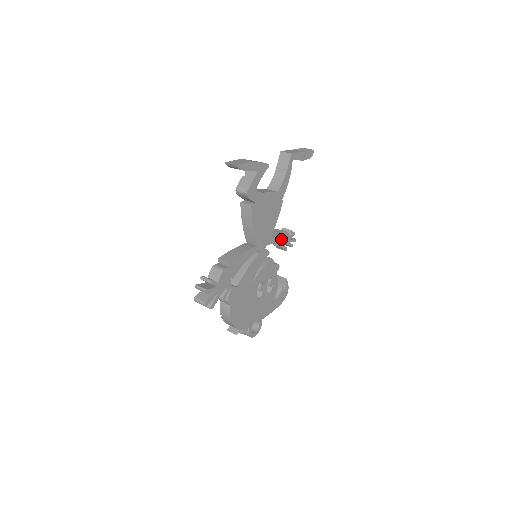
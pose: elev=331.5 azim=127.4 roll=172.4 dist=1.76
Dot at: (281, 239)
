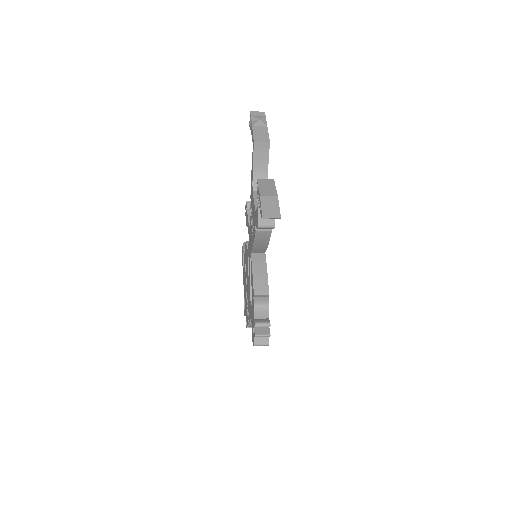
Dot at: occluded
